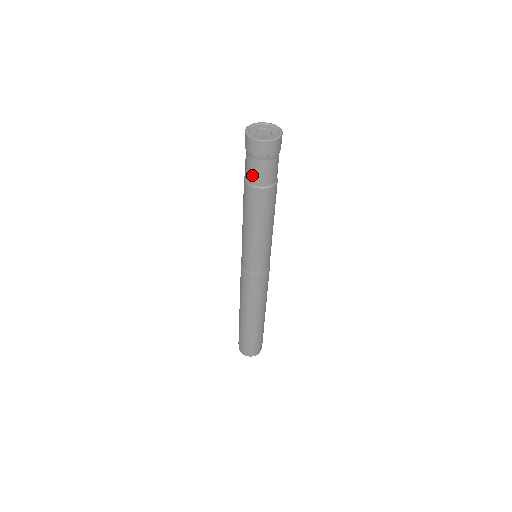
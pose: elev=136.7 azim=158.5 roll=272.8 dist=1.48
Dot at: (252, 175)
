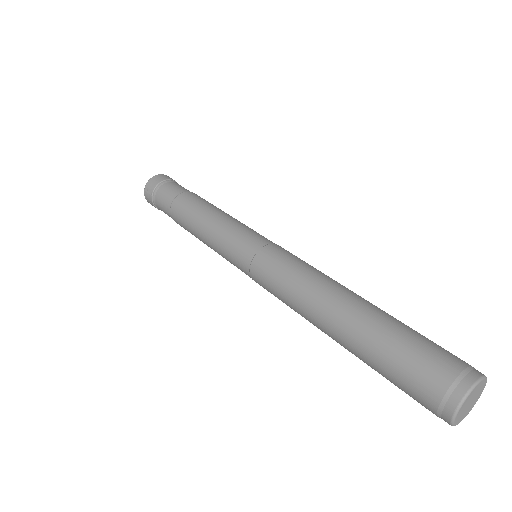
Dot at: (165, 203)
